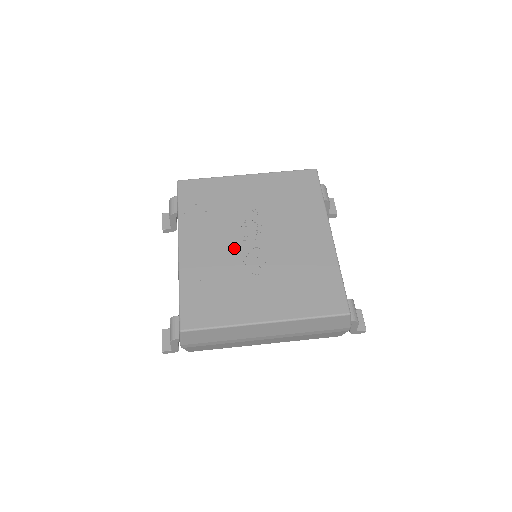
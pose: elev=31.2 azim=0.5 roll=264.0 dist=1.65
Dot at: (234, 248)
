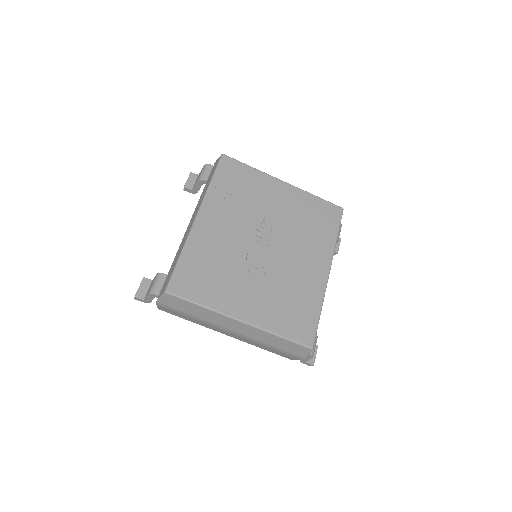
Dot at: (244, 242)
